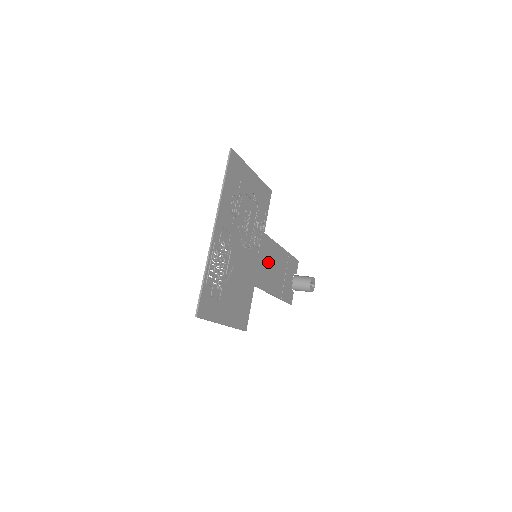
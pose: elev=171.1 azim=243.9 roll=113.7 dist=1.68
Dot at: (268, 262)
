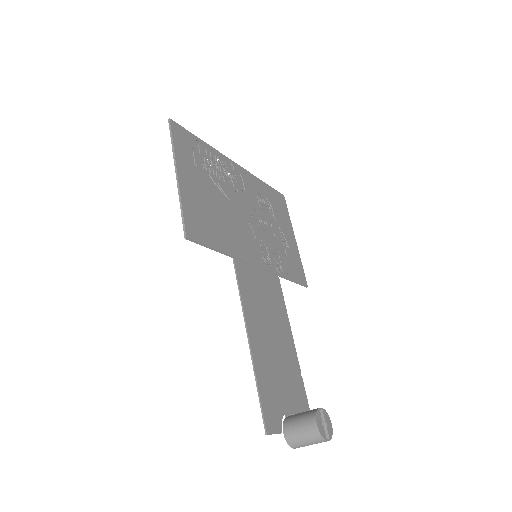
Dot at: (266, 298)
